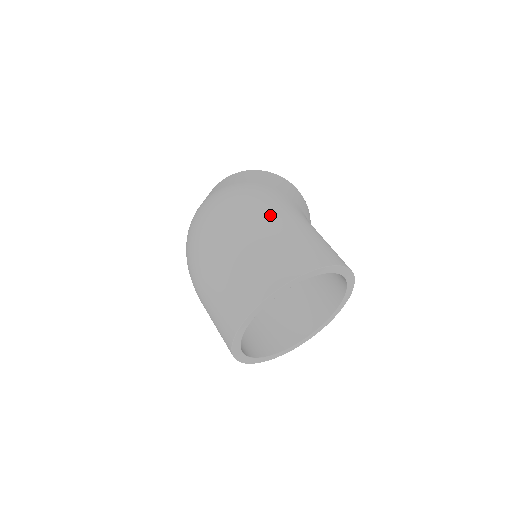
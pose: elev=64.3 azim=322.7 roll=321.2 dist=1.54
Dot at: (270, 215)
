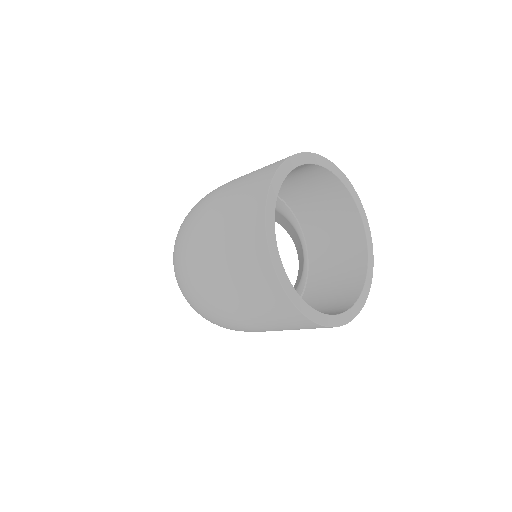
Dot at: (220, 187)
